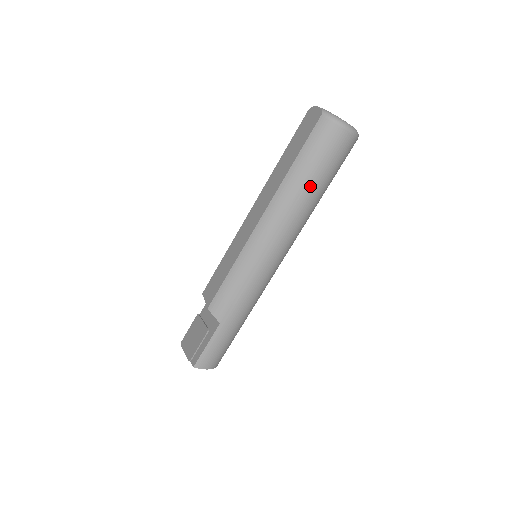
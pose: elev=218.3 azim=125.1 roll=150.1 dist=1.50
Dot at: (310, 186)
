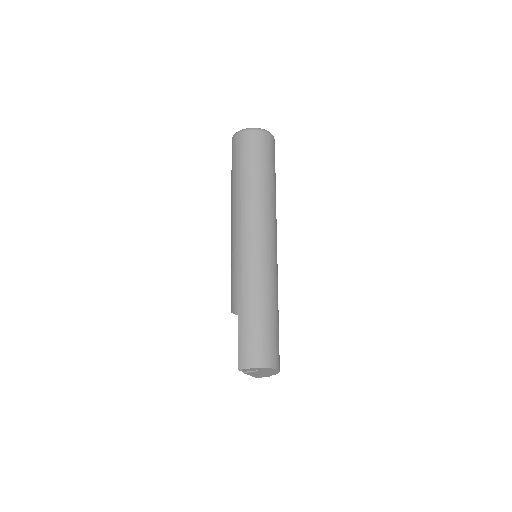
Dot at: (243, 177)
